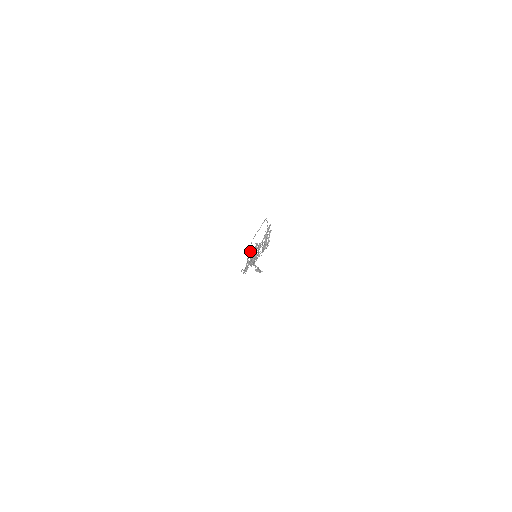
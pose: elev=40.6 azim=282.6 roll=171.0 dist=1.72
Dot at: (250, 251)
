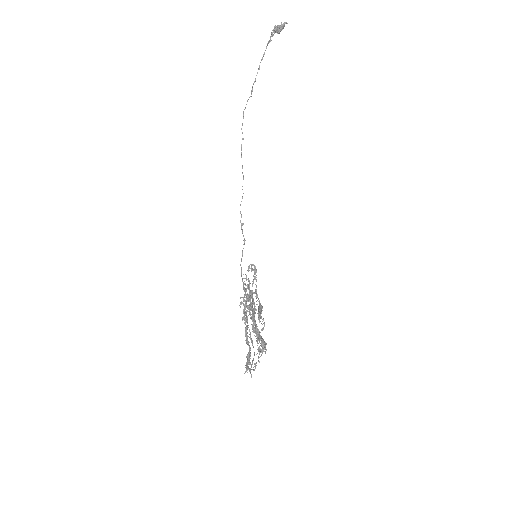
Dot at: (244, 242)
